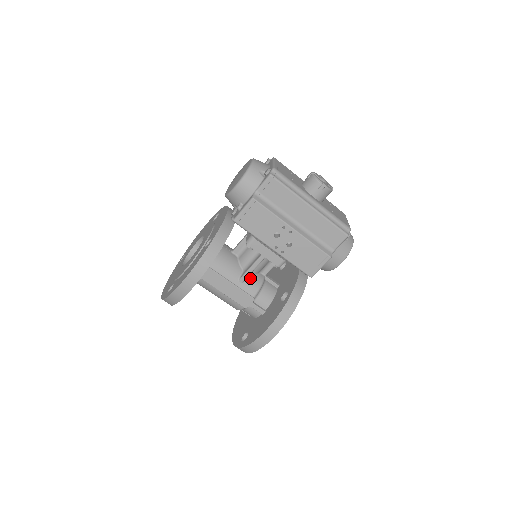
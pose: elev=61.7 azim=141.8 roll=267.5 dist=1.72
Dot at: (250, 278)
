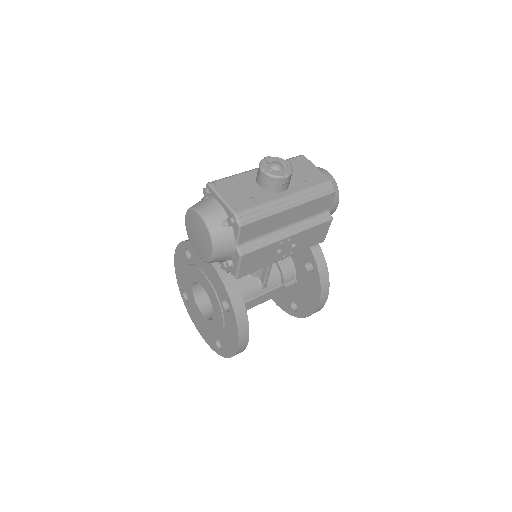
Dot at: occluded
